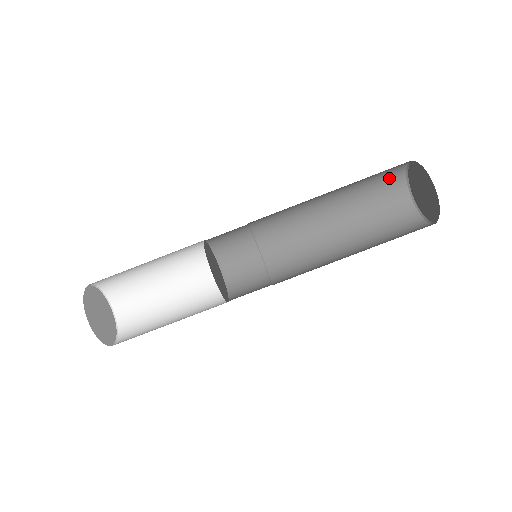
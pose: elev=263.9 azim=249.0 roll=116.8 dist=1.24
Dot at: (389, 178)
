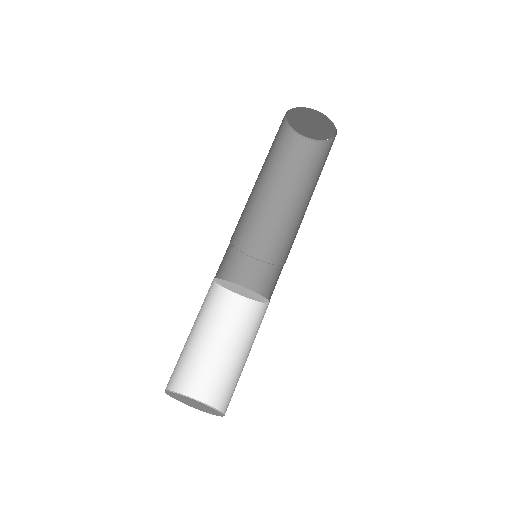
Dot at: (303, 152)
